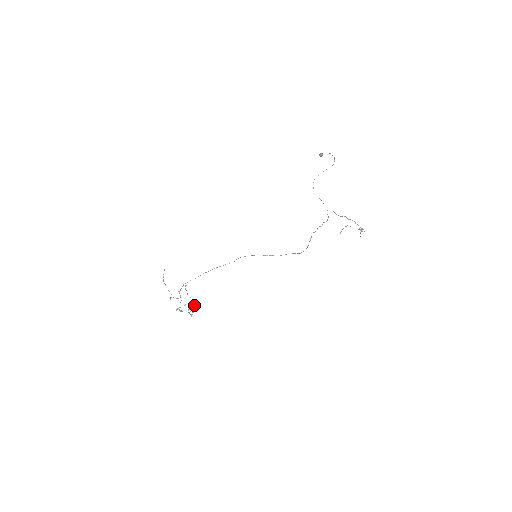
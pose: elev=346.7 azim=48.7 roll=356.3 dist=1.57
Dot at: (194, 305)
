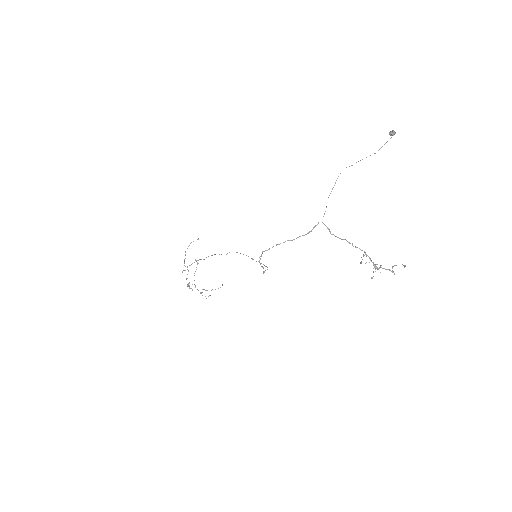
Dot at: occluded
